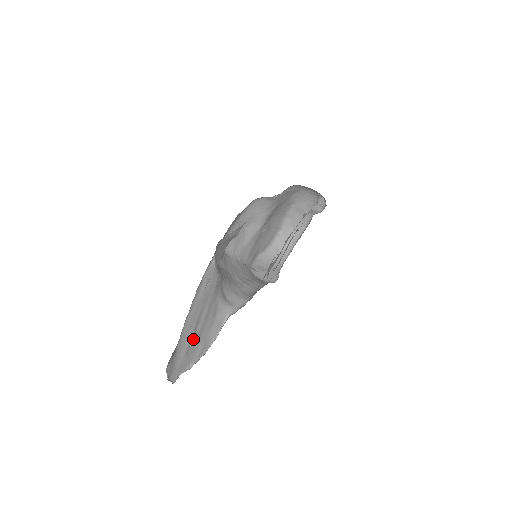
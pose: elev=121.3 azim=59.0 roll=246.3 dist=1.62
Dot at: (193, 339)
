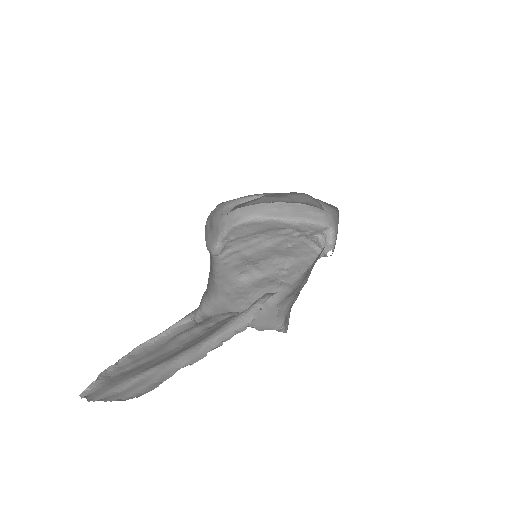
Dot at: occluded
